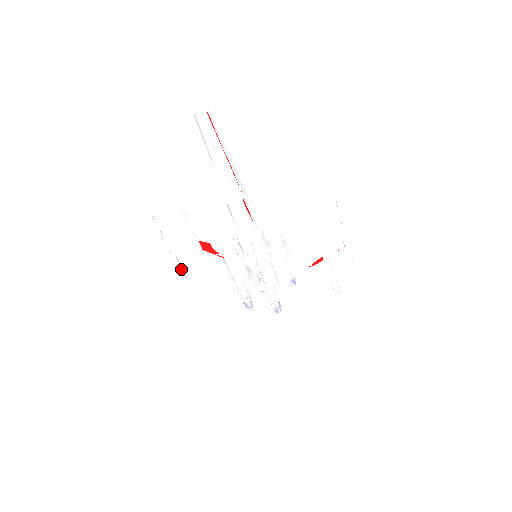
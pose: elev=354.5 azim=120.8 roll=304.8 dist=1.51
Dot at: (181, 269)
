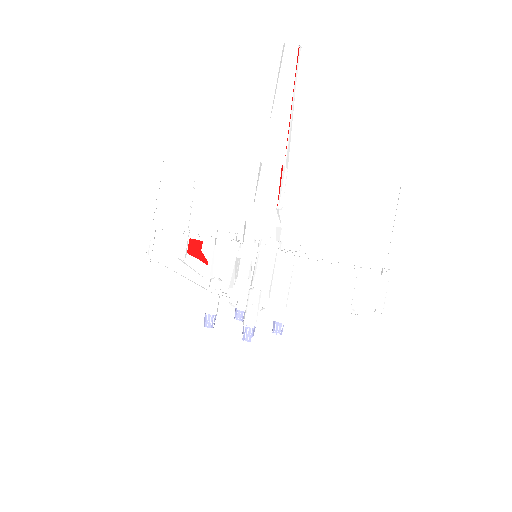
Dot at: (151, 248)
